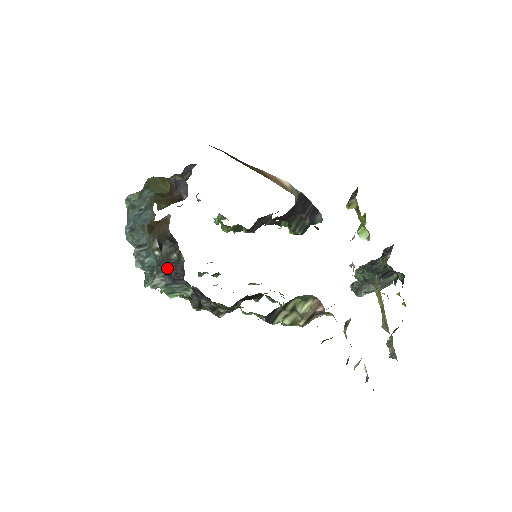
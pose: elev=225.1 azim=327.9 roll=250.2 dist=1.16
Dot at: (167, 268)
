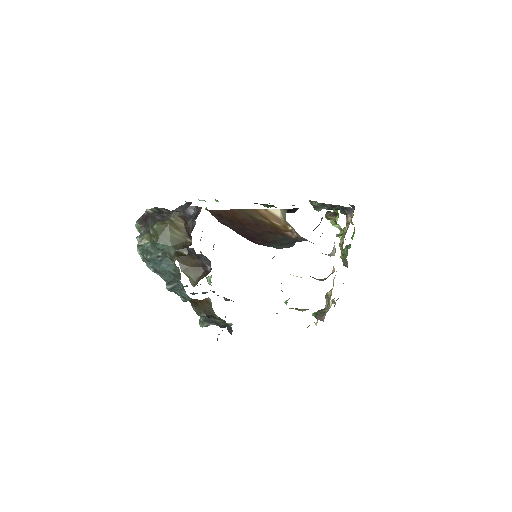
Dot at: occluded
